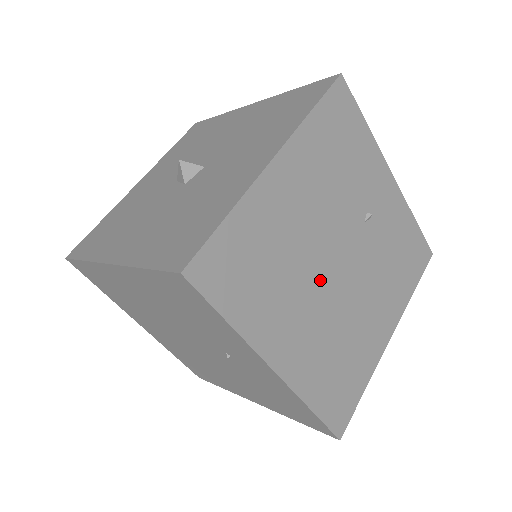
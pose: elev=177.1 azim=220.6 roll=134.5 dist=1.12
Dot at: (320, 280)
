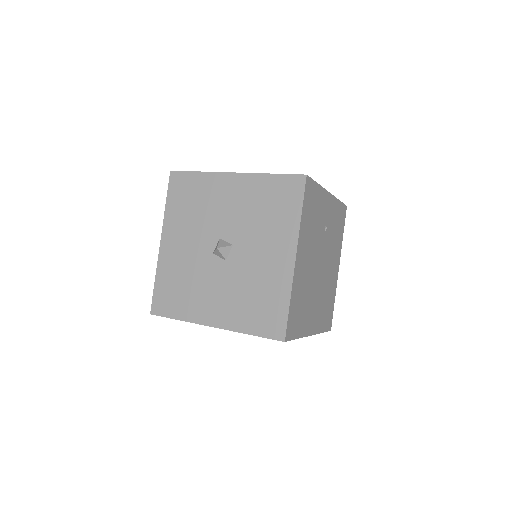
Dot at: (316, 282)
